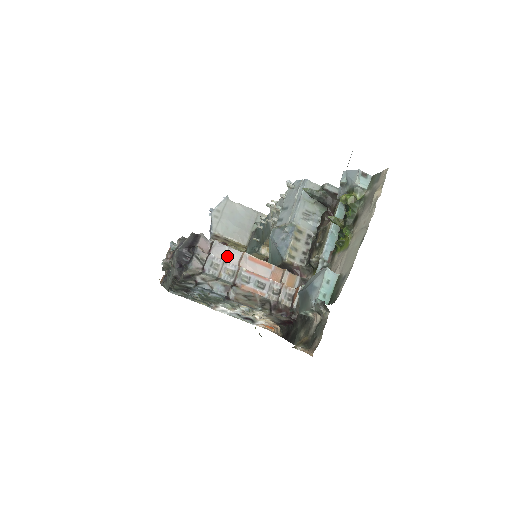
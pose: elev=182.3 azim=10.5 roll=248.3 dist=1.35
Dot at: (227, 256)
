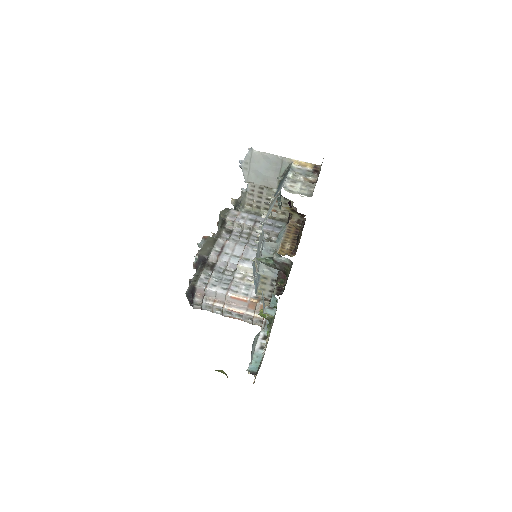
Dot at: (216, 297)
